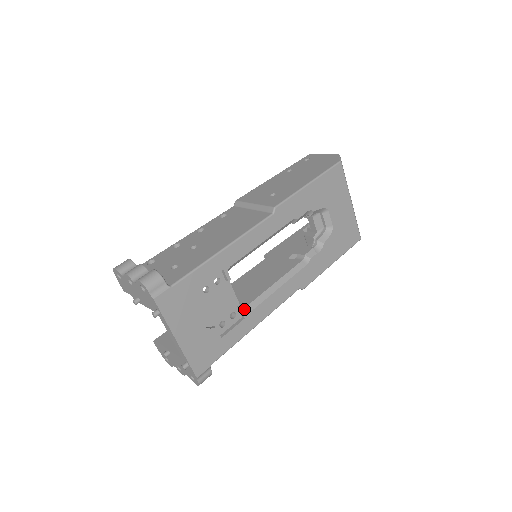
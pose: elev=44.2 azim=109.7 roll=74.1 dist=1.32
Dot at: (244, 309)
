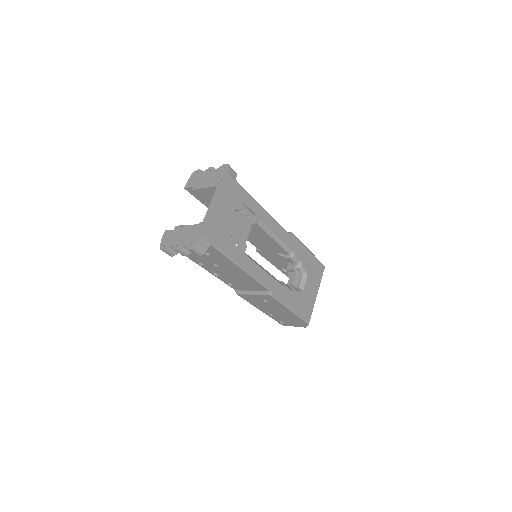
Dot at: (244, 251)
